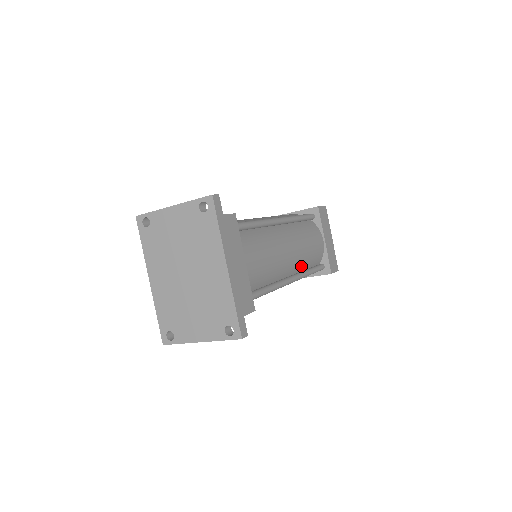
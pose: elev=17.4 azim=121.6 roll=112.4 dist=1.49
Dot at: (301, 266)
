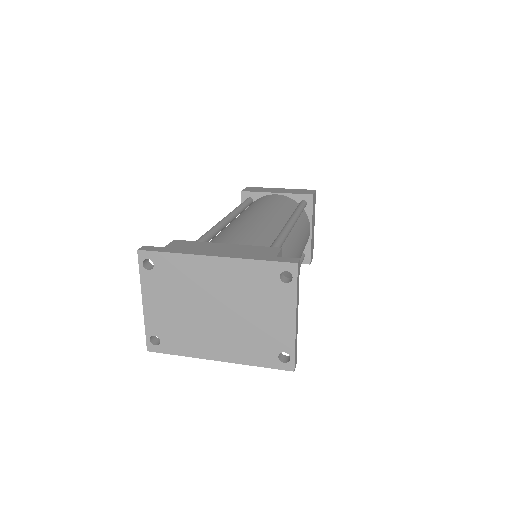
Dot at: (285, 215)
